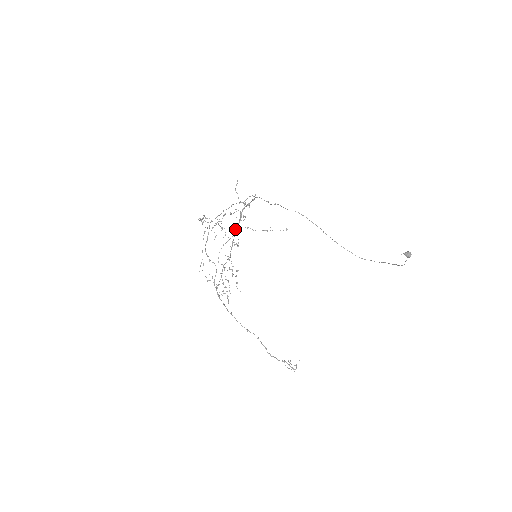
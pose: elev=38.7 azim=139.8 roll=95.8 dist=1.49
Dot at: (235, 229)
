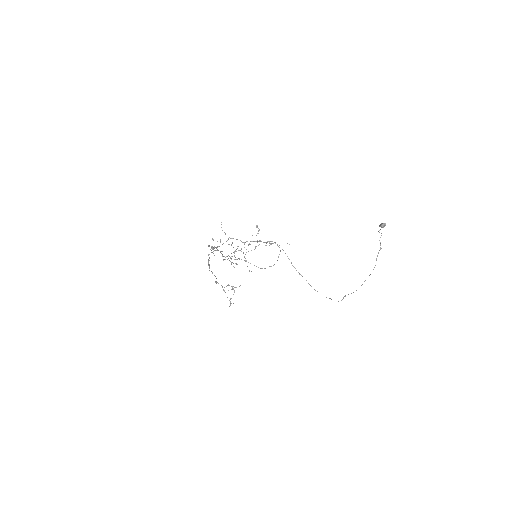
Dot at: occluded
